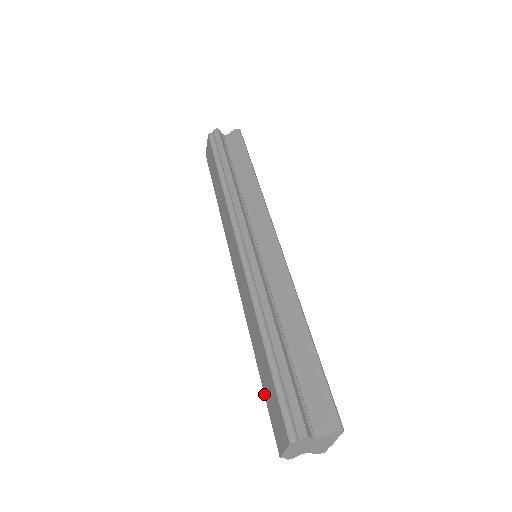
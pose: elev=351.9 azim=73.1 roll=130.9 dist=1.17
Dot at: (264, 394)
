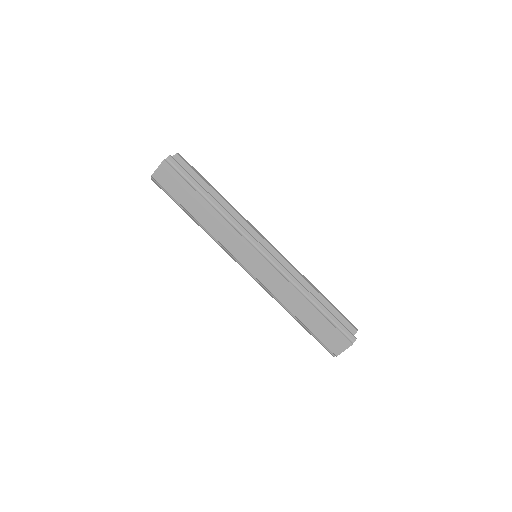
Dot at: (313, 333)
